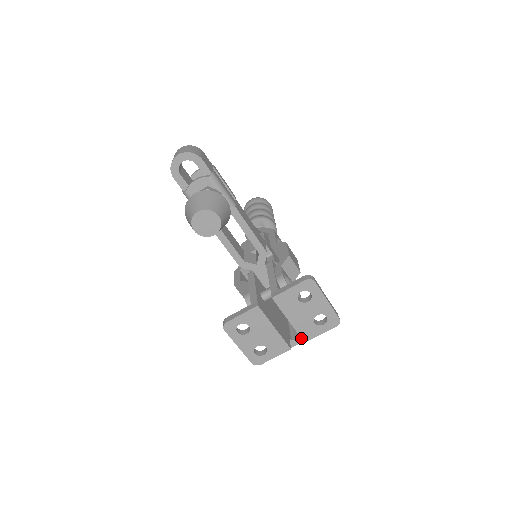
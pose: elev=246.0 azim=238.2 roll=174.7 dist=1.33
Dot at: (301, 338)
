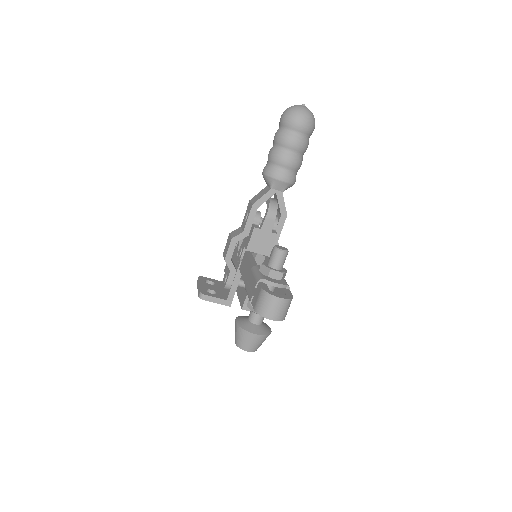
Dot at: occluded
